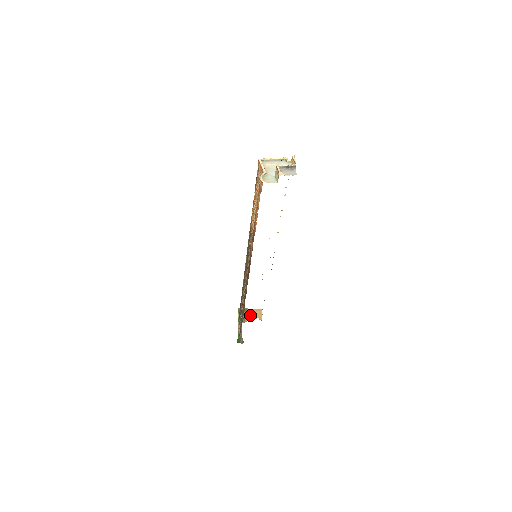
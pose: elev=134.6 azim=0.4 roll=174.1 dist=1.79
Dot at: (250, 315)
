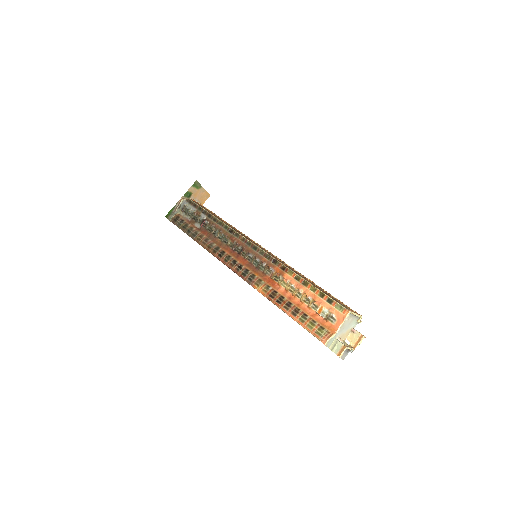
Dot at: (198, 195)
